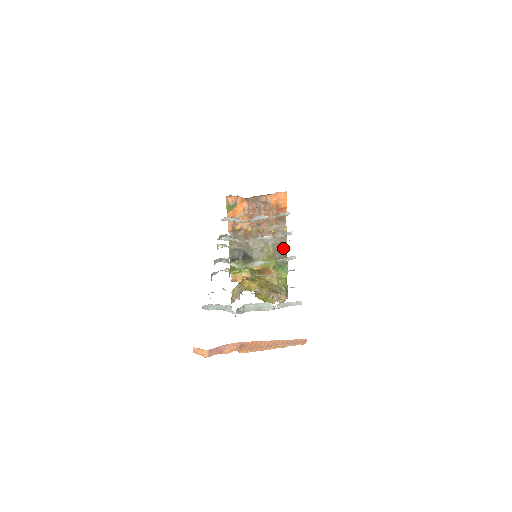
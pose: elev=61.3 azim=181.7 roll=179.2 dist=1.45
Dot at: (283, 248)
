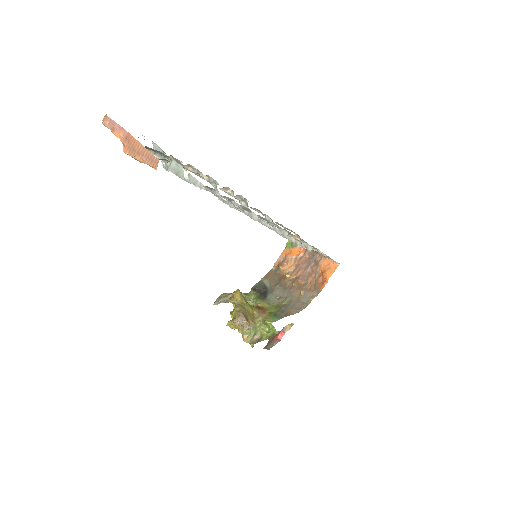
Dot at: (294, 309)
